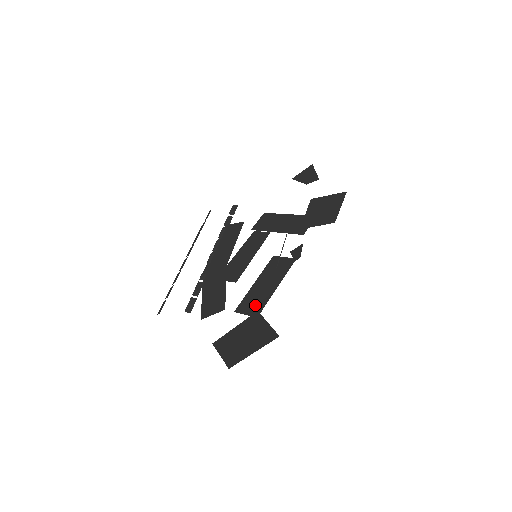
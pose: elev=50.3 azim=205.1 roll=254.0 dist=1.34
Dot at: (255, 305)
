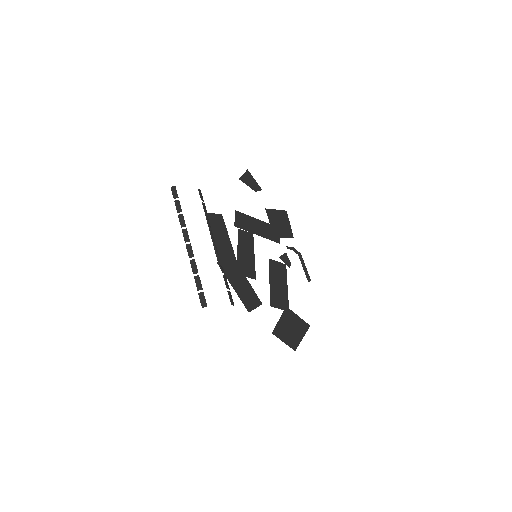
Dot at: (282, 301)
